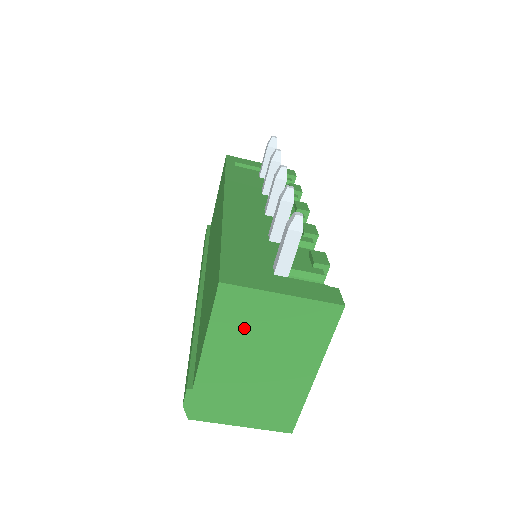
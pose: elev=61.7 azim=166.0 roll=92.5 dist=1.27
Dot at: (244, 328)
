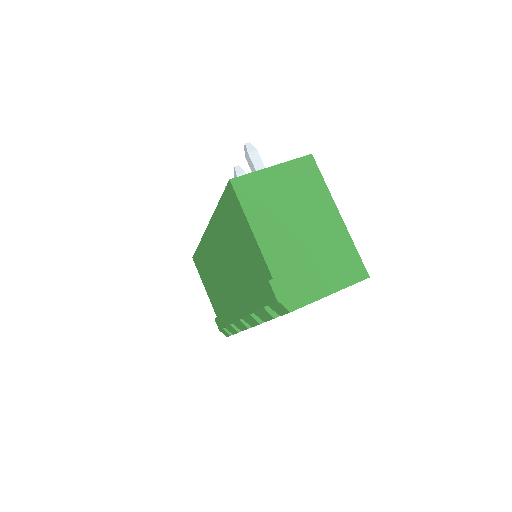
Dot at: (268, 204)
